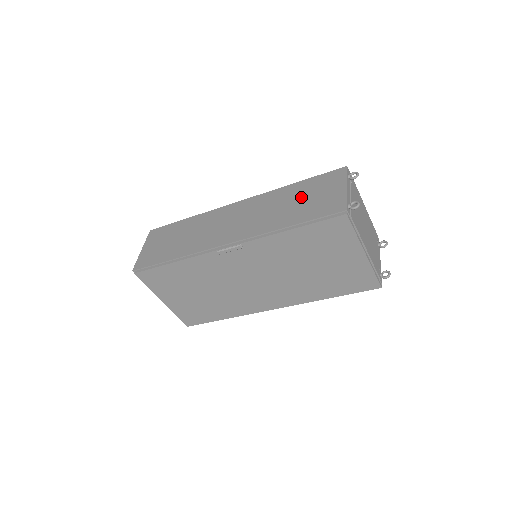
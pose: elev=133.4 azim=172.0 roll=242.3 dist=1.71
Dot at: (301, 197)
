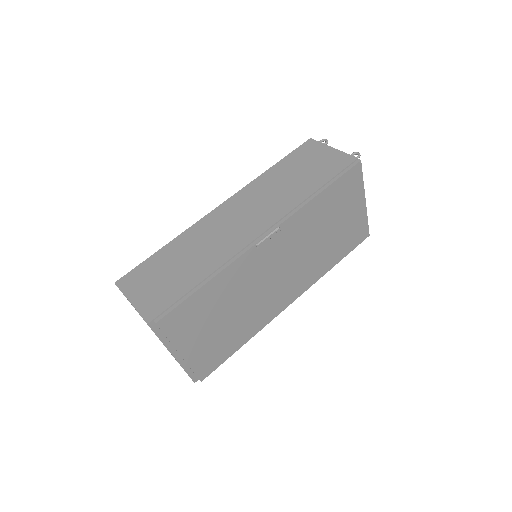
Dot at: (296, 171)
